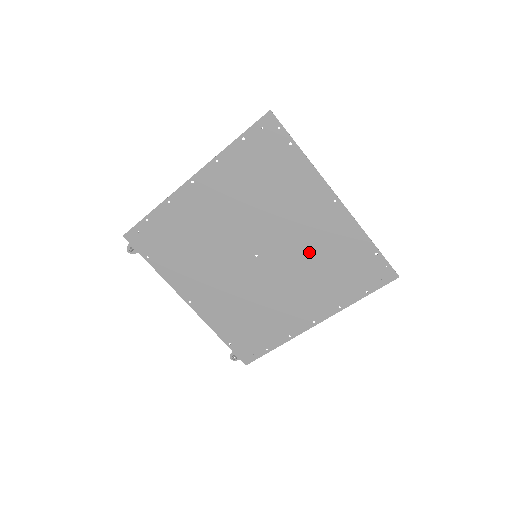
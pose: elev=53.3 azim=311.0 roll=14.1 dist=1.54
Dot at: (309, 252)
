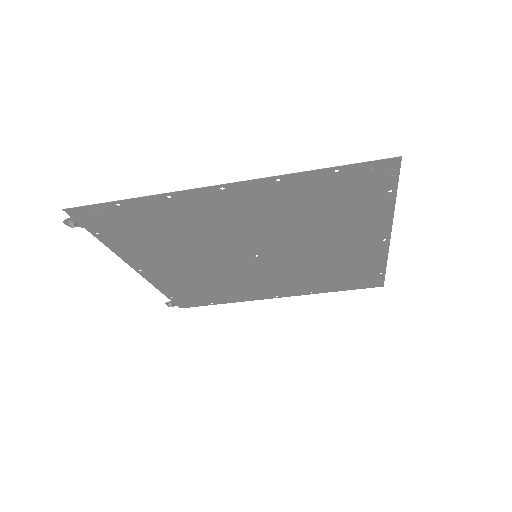
Dot at: (318, 263)
